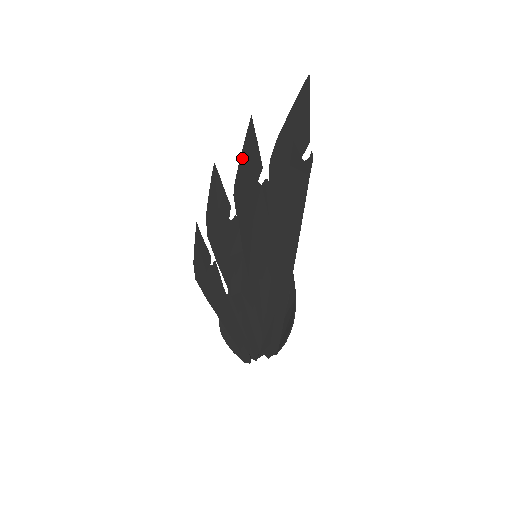
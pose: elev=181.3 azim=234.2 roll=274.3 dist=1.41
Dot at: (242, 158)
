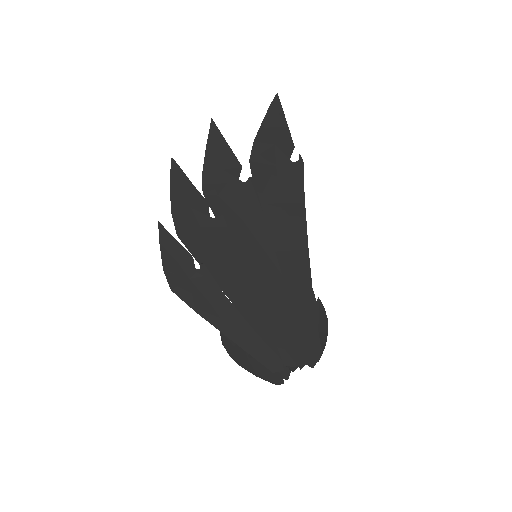
Dot at: (208, 157)
